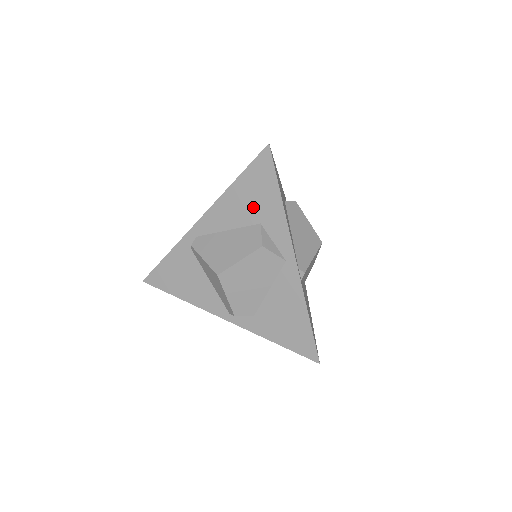
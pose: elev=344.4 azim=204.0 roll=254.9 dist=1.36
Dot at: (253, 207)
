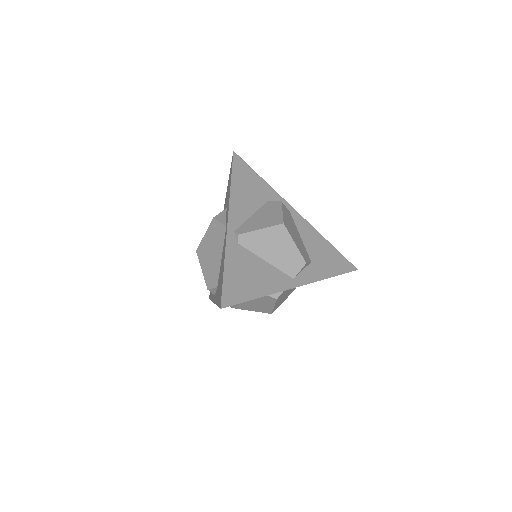
Dot at: occluded
